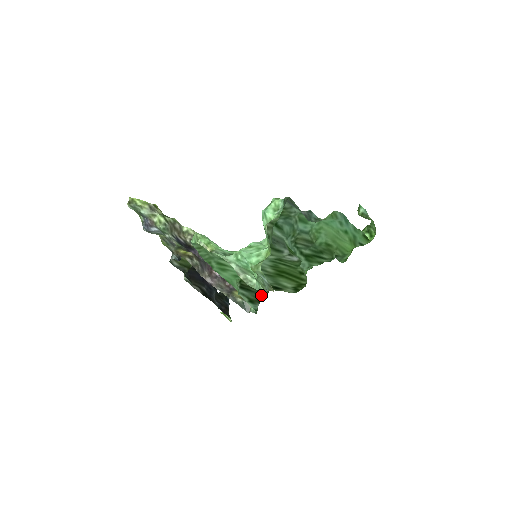
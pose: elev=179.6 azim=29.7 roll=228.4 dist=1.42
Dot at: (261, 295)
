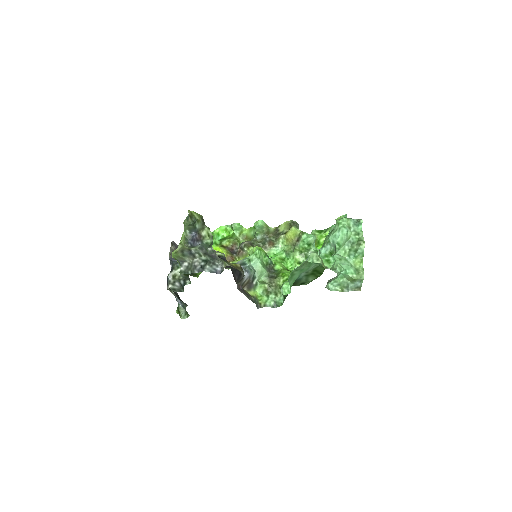
Dot at: occluded
